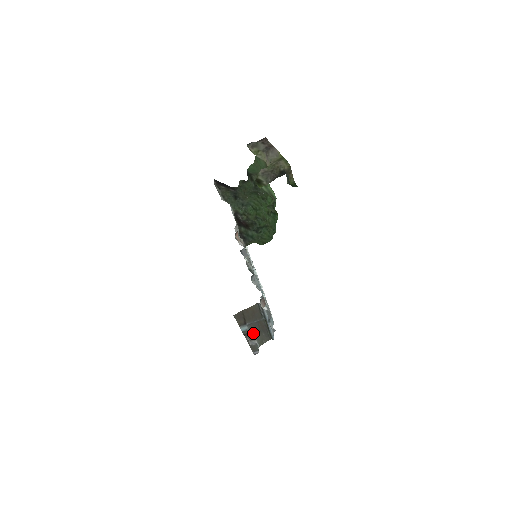
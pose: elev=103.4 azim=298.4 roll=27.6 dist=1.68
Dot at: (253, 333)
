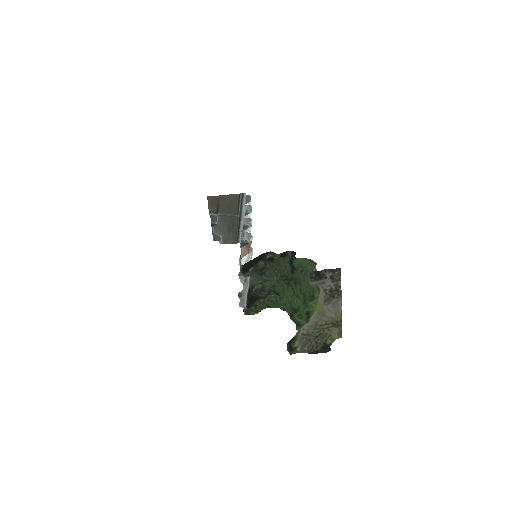
Dot at: (221, 228)
